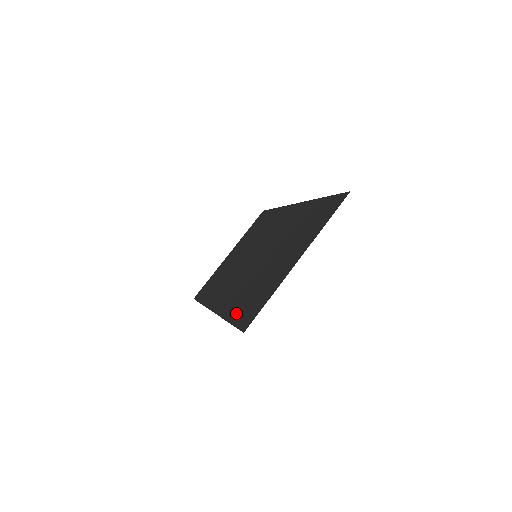
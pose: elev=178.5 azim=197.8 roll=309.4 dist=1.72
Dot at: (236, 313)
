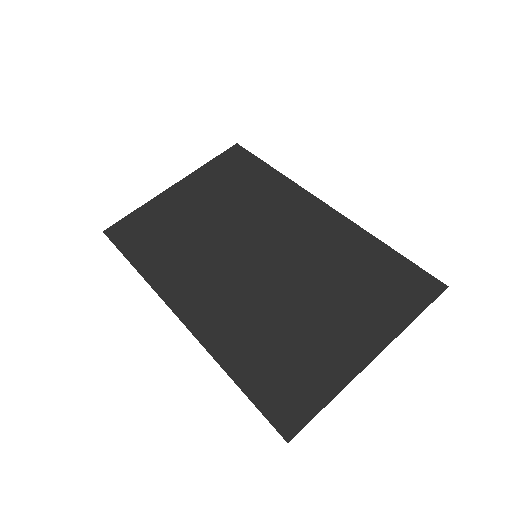
Dot at: (250, 374)
